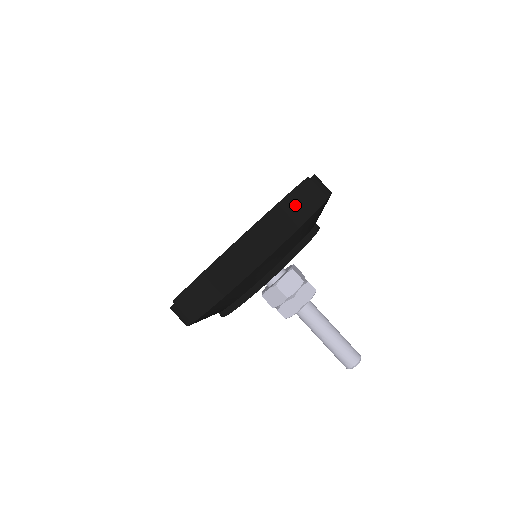
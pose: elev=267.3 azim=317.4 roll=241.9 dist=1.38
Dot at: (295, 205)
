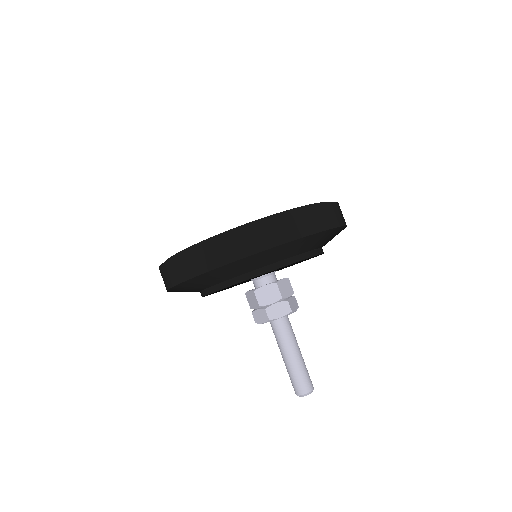
Dot at: (268, 229)
